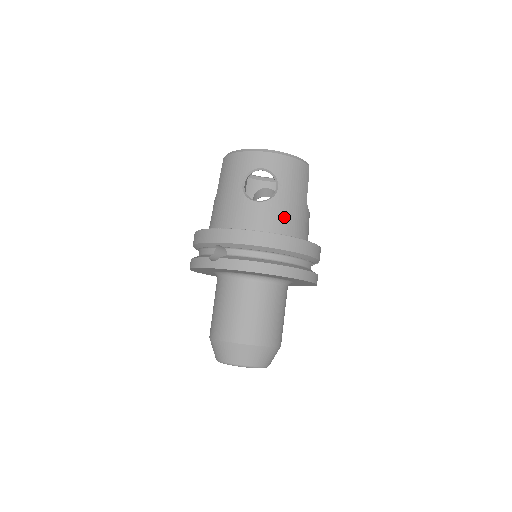
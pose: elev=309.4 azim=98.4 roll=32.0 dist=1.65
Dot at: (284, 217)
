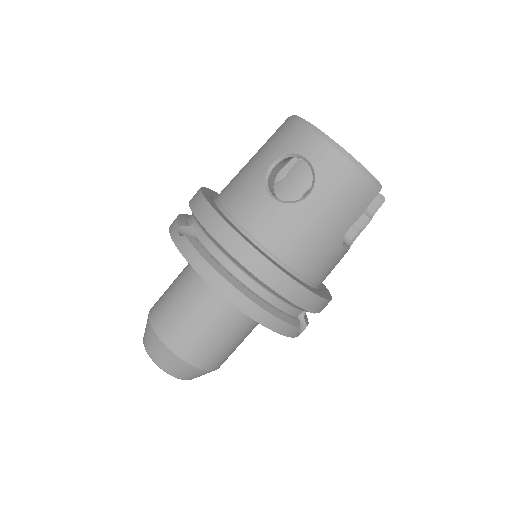
Dot at: (292, 236)
